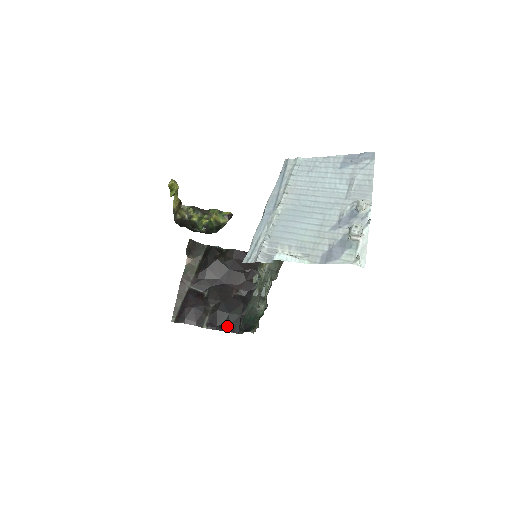
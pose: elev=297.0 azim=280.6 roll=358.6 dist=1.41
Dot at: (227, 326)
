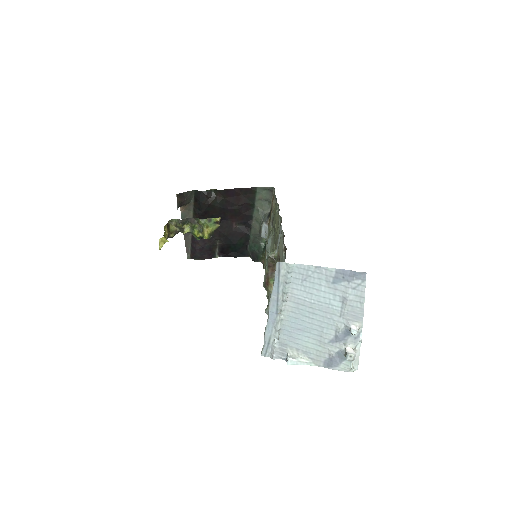
Dot at: (236, 253)
